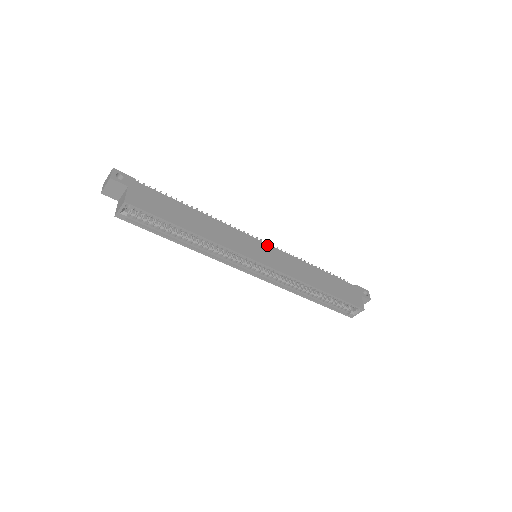
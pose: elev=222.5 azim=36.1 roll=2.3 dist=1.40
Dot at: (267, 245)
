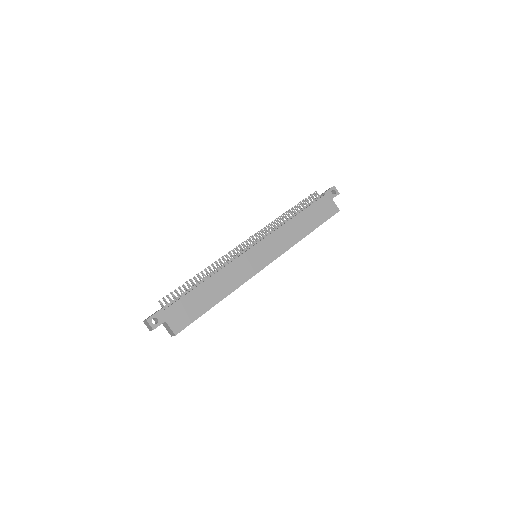
Dot at: (258, 244)
